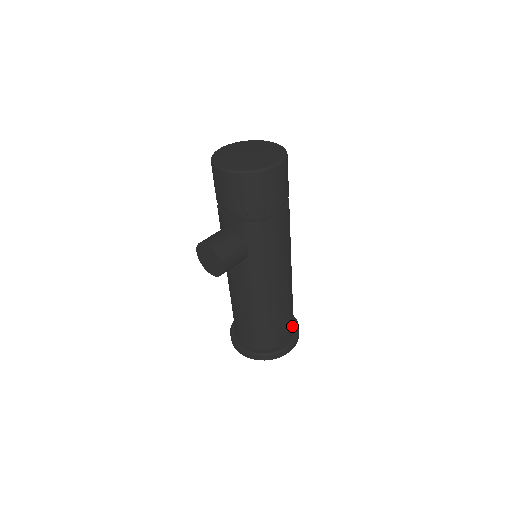
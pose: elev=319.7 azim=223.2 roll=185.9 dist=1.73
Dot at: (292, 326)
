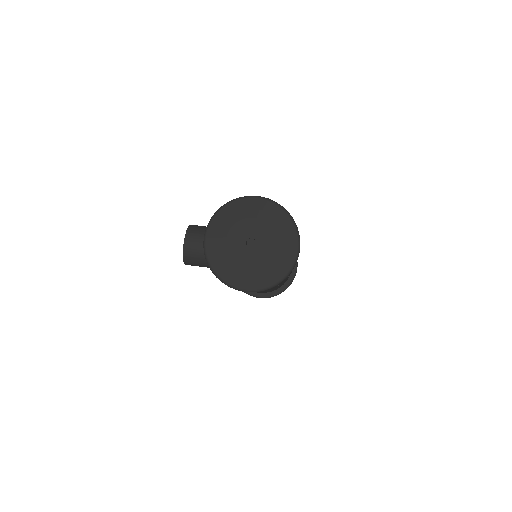
Dot at: occluded
